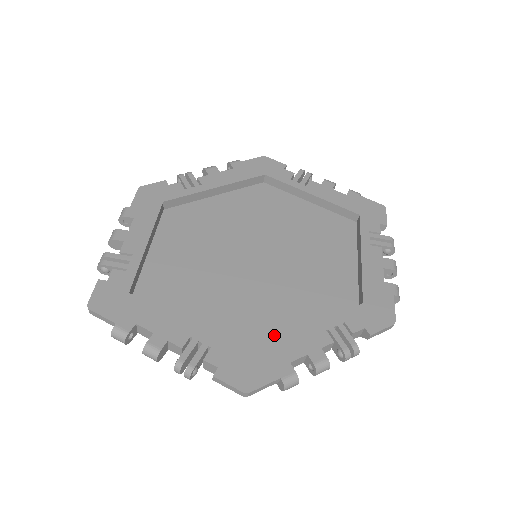
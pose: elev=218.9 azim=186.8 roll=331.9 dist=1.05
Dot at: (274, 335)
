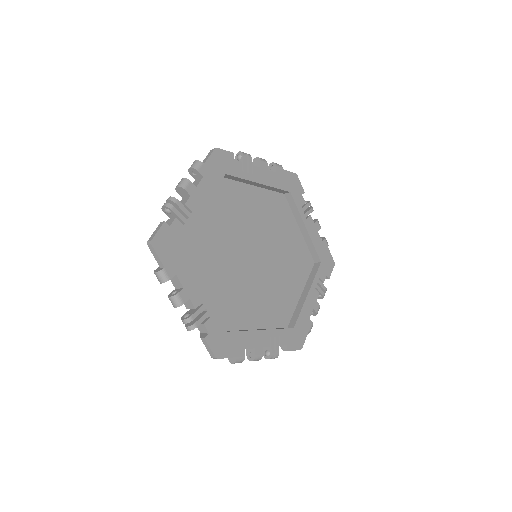
Dot at: (241, 322)
